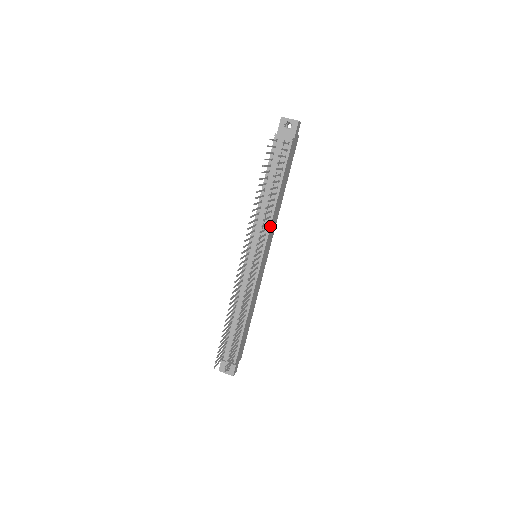
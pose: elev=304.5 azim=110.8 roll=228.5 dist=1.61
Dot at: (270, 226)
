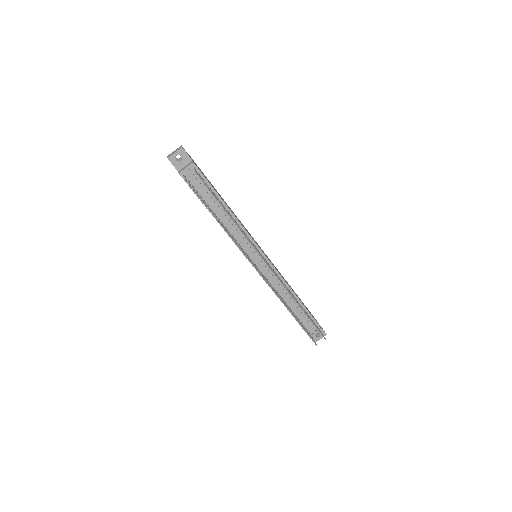
Dot at: (244, 229)
